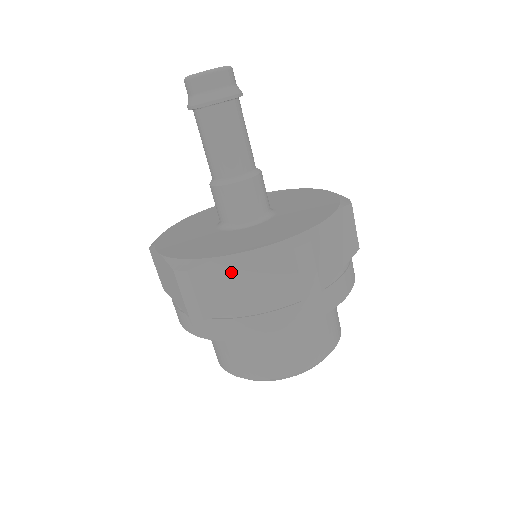
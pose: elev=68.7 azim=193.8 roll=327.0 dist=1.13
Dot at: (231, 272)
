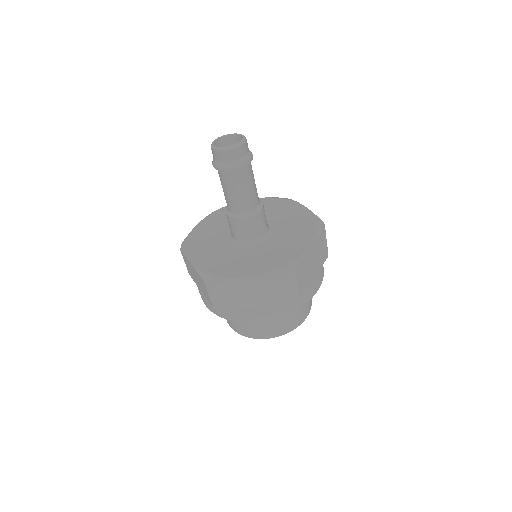
Dot at: (191, 267)
